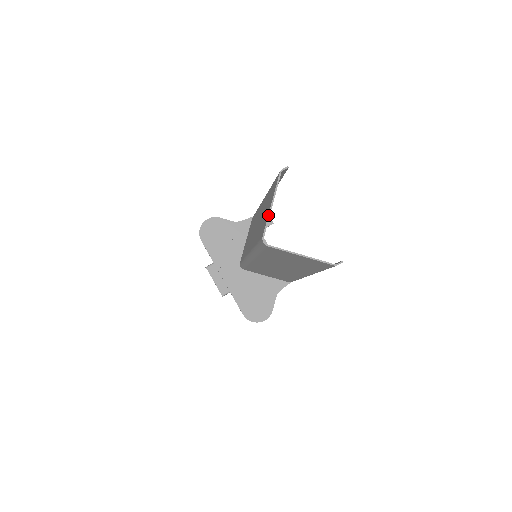
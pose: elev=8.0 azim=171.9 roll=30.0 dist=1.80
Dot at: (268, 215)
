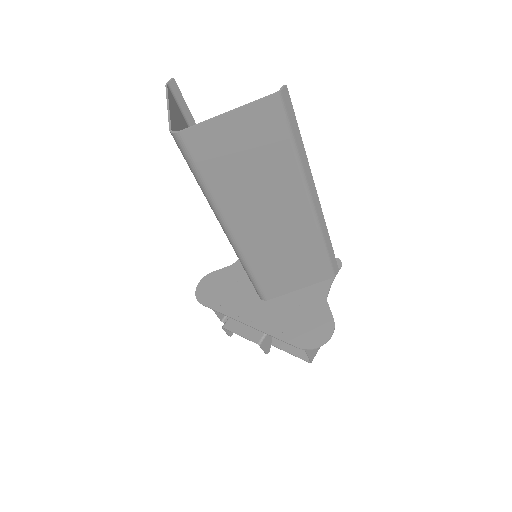
Dot at: occluded
